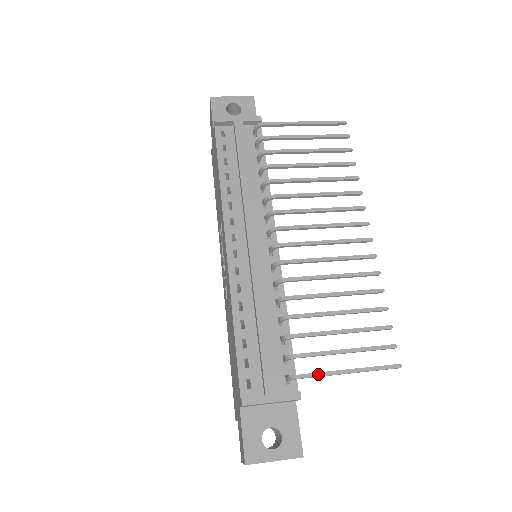
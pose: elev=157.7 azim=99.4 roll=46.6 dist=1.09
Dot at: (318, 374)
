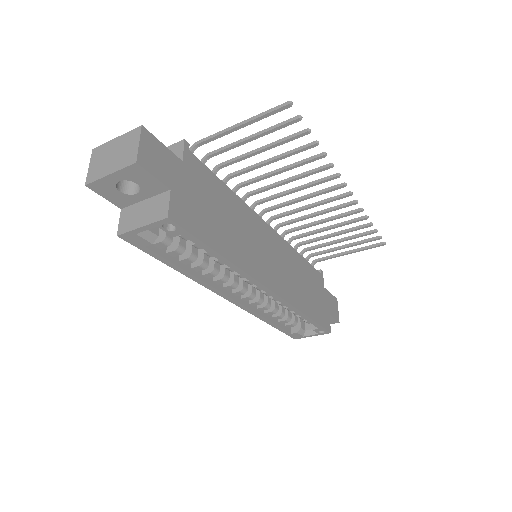
Dot at: (213, 137)
